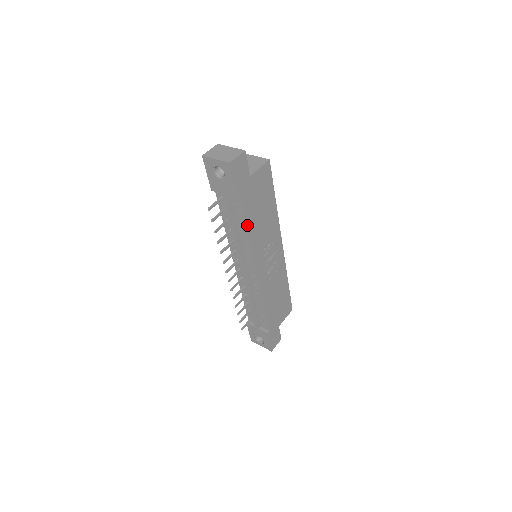
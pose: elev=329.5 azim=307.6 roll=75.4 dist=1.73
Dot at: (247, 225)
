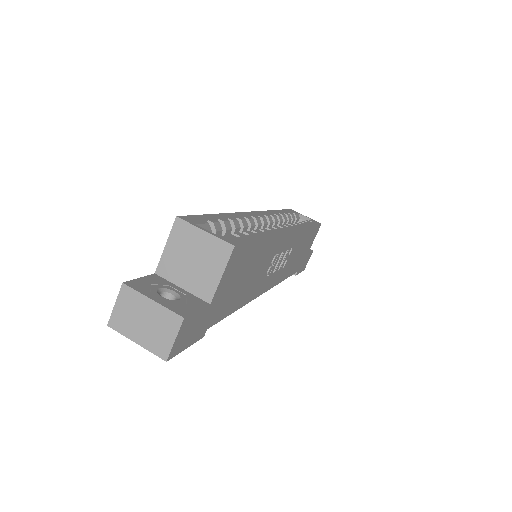
Dot at: (232, 312)
